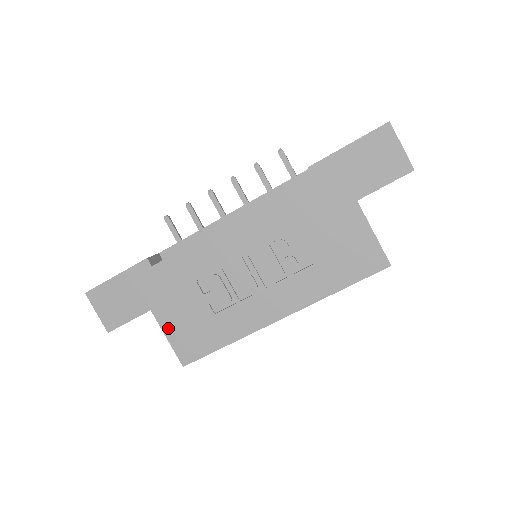
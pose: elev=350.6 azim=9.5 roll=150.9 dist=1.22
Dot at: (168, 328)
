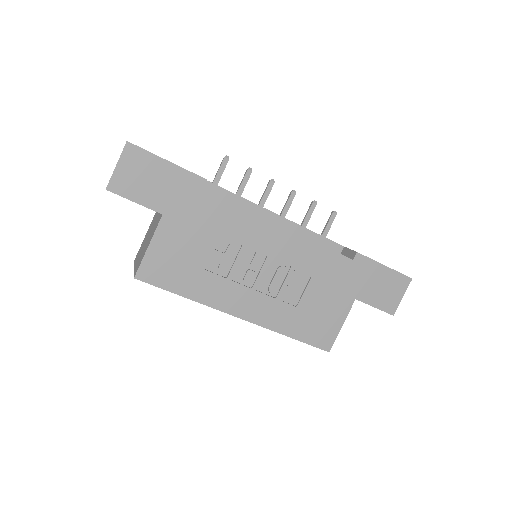
Dot at: (159, 241)
